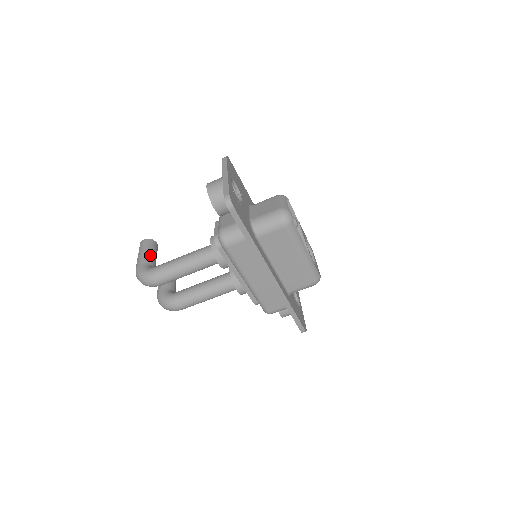
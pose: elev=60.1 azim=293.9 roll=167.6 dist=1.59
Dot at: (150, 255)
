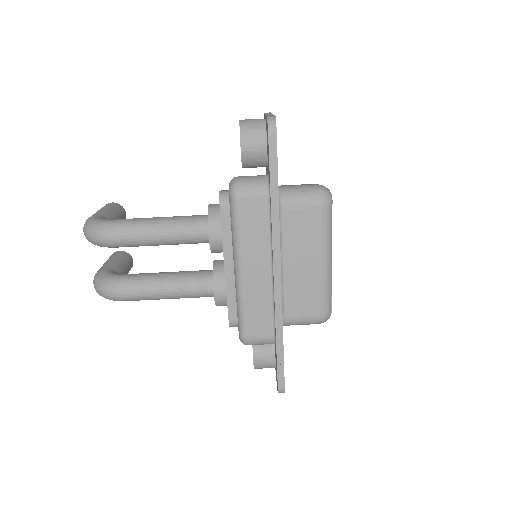
Dot at: (113, 215)
